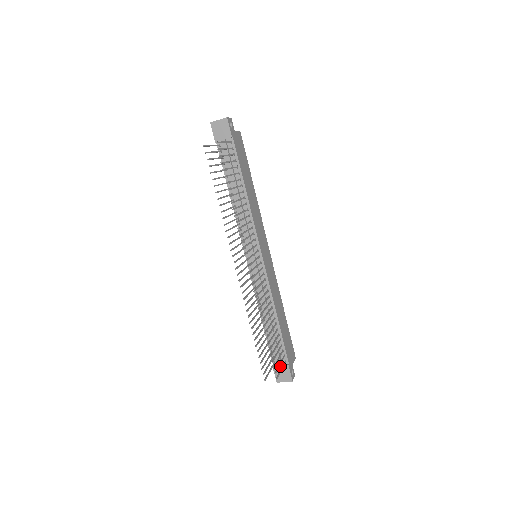
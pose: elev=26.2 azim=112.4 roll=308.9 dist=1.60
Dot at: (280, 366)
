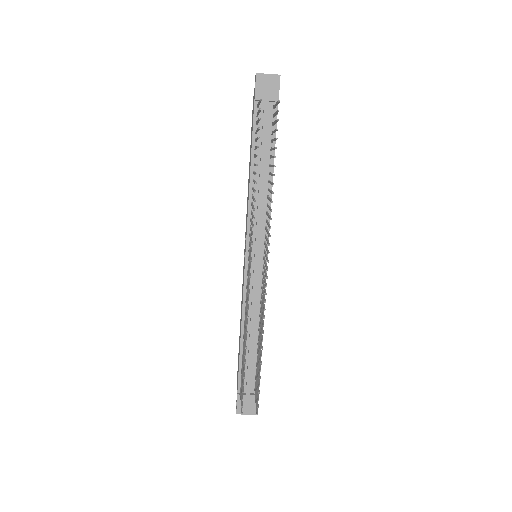
Dot at: (247, 395)
